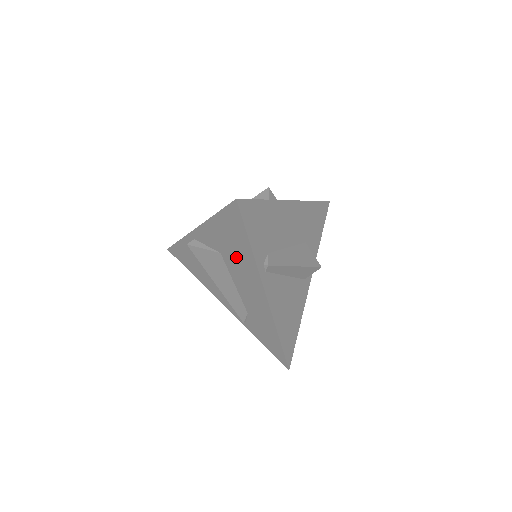
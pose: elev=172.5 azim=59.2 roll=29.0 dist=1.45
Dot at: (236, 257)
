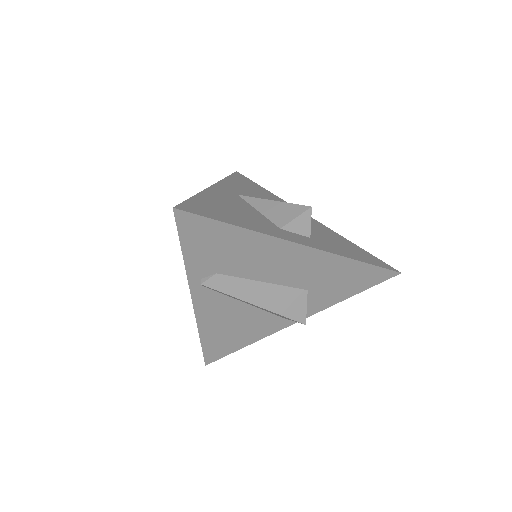
Dot at: occluded
